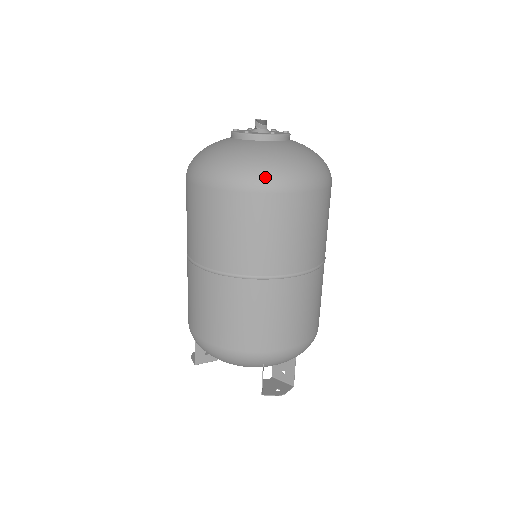
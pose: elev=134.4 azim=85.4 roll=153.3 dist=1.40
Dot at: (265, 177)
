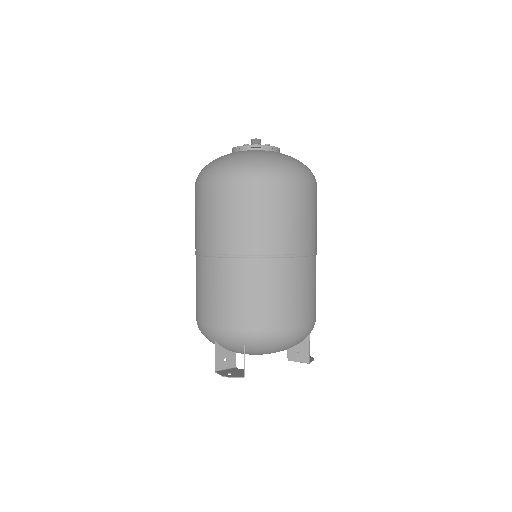
Dot at: (208, 172)
